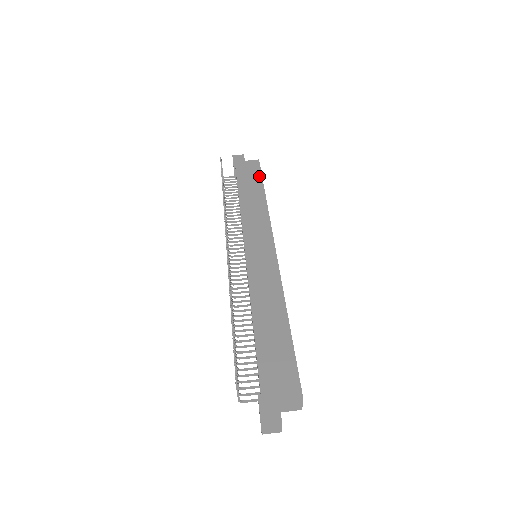
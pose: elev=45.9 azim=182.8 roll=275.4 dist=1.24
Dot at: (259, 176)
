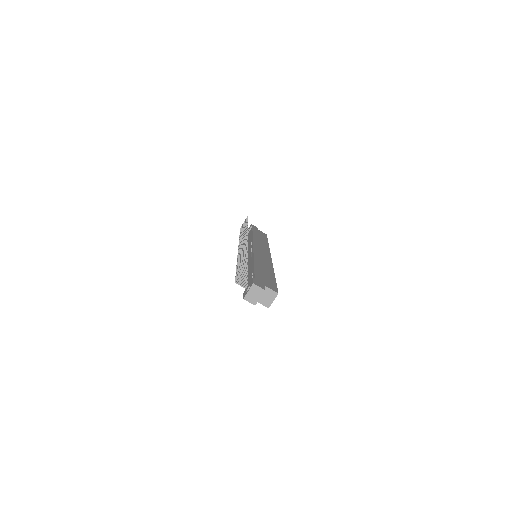
Dot at: (266, 238)
